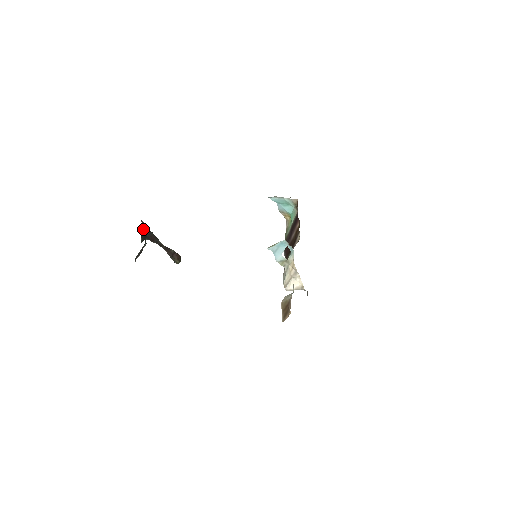
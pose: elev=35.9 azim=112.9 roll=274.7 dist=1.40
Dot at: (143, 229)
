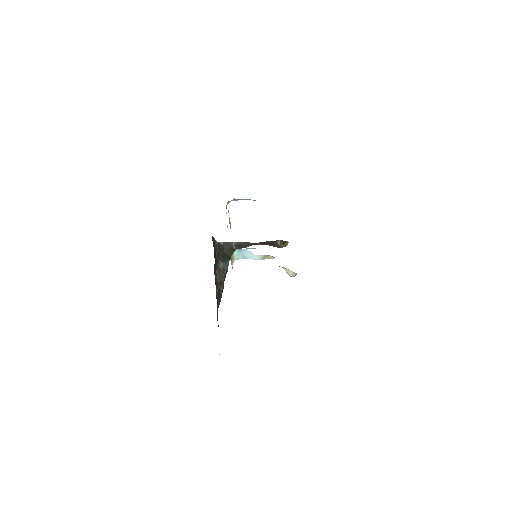
Dot at: (225, 247)
